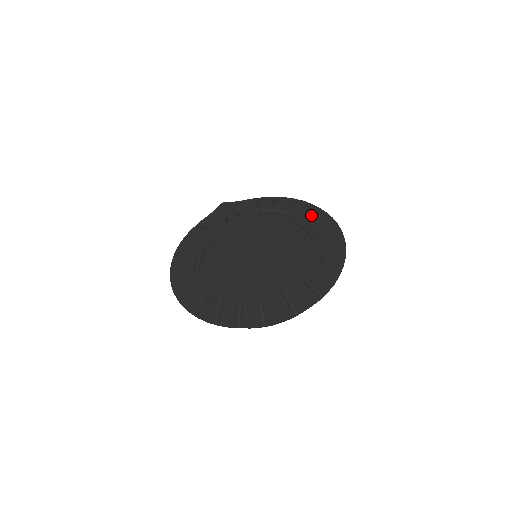
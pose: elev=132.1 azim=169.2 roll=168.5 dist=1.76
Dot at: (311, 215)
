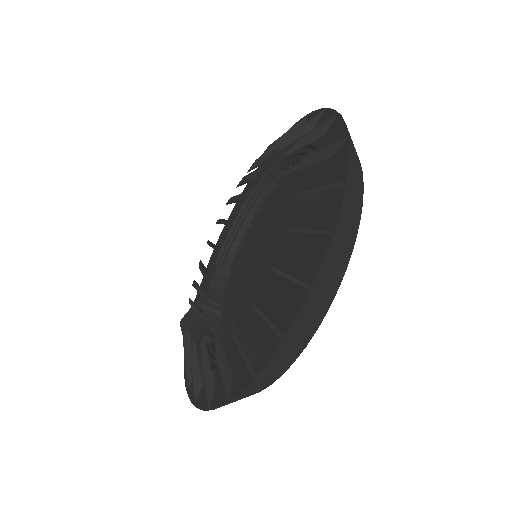
Dot at: (247, 193)
